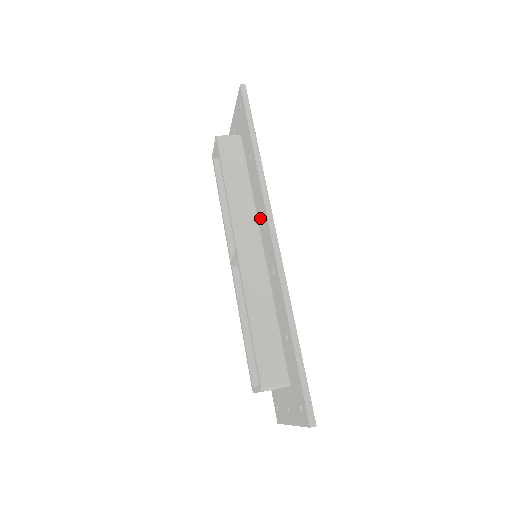
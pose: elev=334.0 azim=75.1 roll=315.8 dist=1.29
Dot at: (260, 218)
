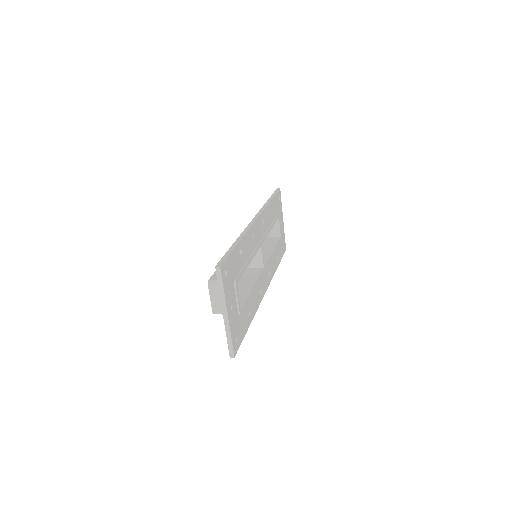
Dot at: occluded
